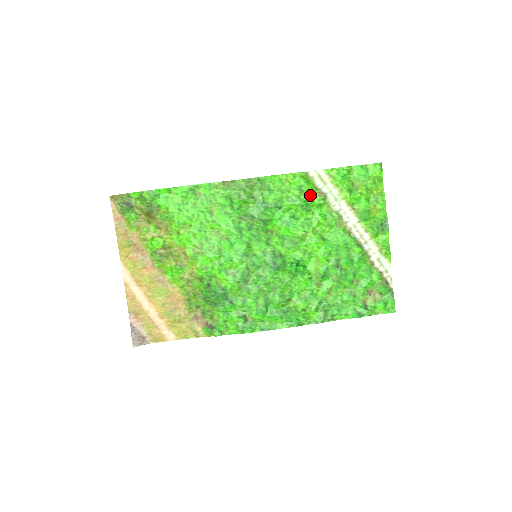
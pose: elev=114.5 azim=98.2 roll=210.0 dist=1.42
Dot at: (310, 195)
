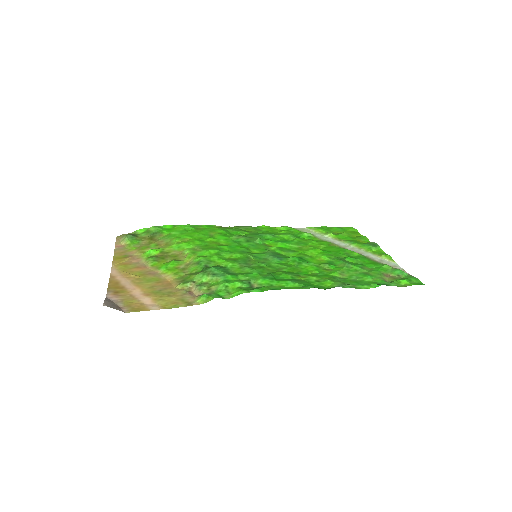
Dot at: (299, 233)
